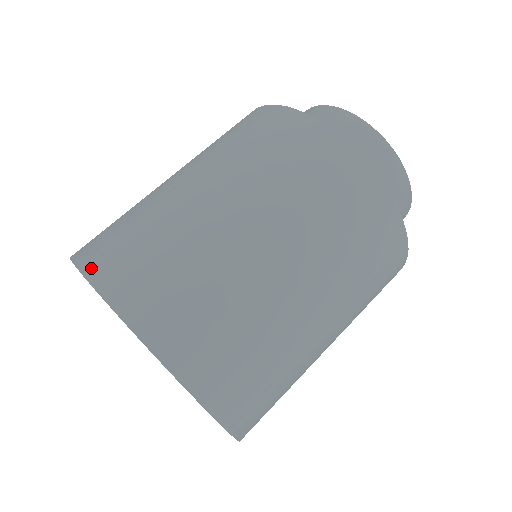
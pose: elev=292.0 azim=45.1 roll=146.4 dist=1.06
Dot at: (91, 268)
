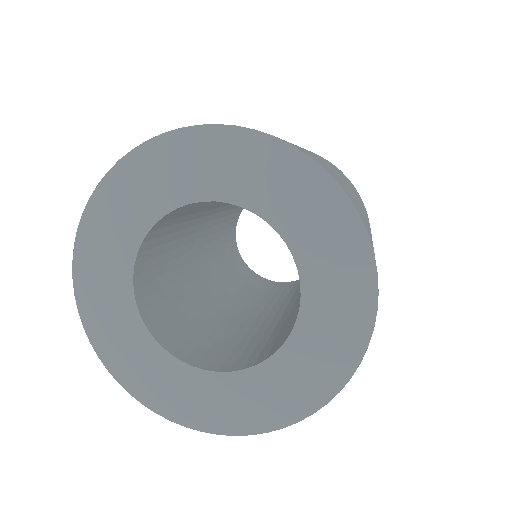
Dot at: occluded
